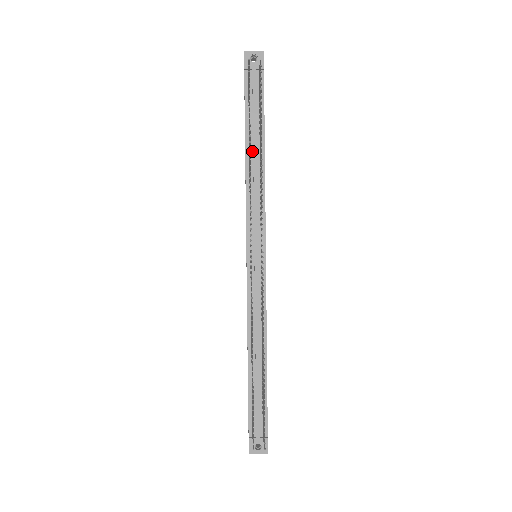
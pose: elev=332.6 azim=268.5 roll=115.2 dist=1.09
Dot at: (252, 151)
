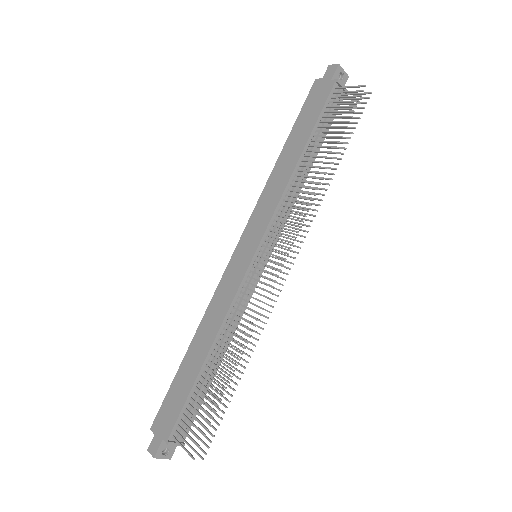
Dot at: (305, 158)
